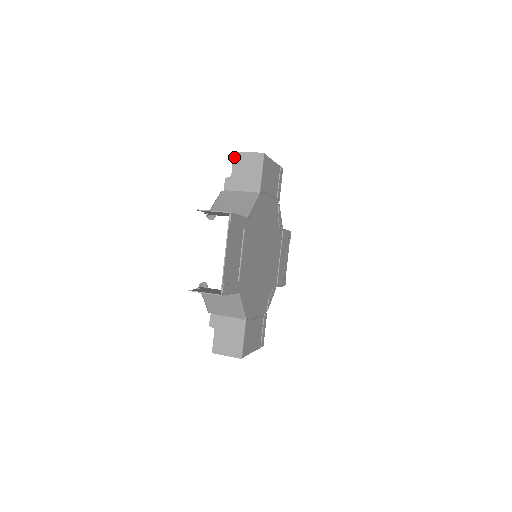
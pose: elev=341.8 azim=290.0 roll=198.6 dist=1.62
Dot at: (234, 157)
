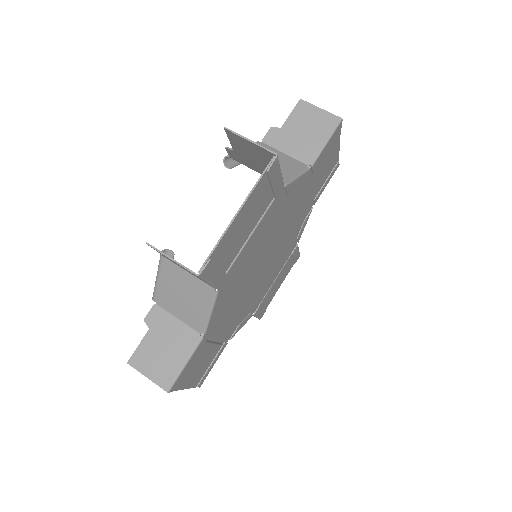
Dot at: (297, 105)
